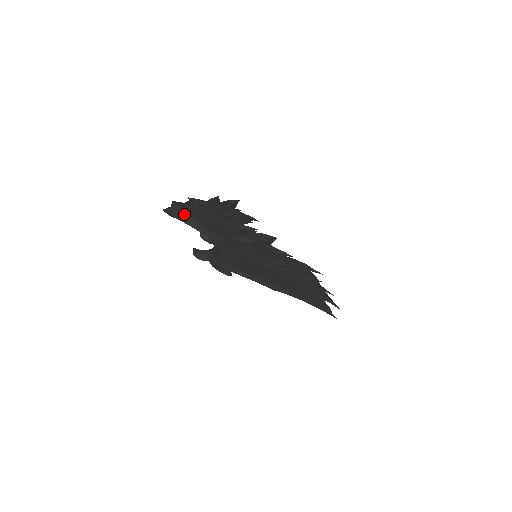
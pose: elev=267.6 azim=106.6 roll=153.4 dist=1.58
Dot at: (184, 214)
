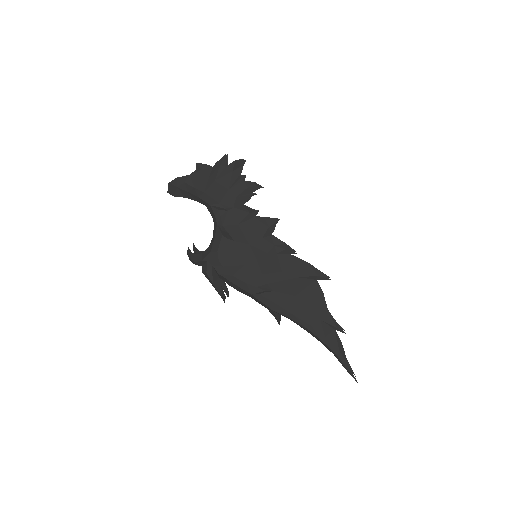
Dot at: (189, 185)
